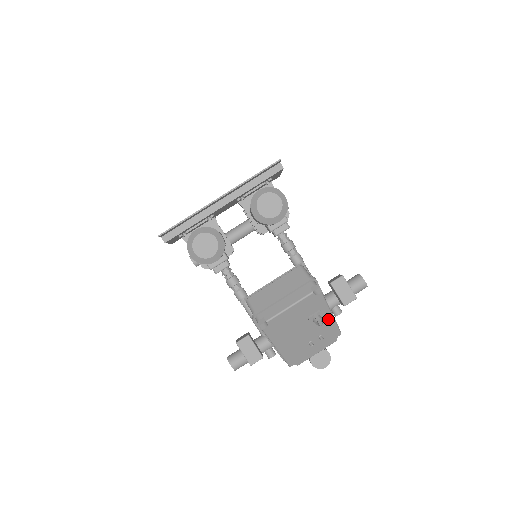
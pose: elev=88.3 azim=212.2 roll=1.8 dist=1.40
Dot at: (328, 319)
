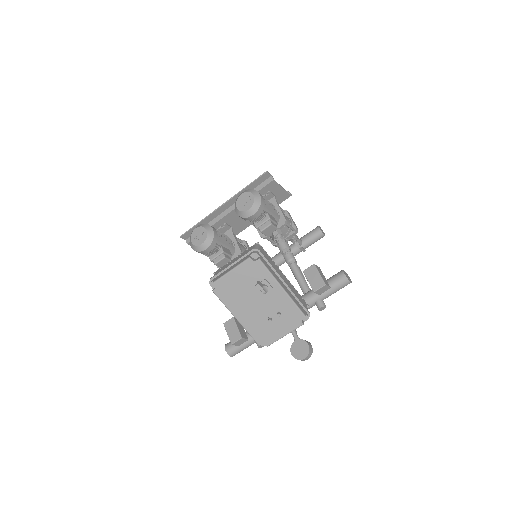
Dot at: (280, 293)
